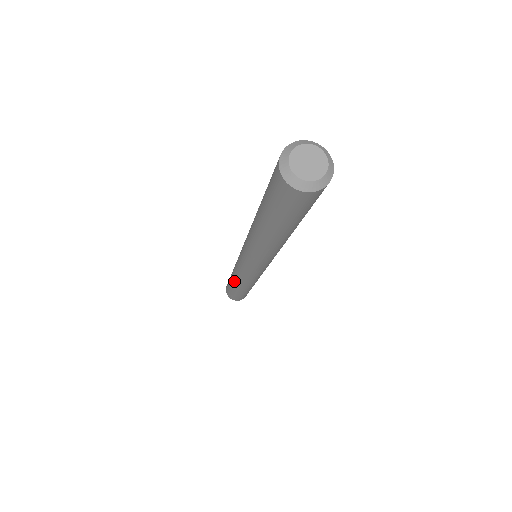
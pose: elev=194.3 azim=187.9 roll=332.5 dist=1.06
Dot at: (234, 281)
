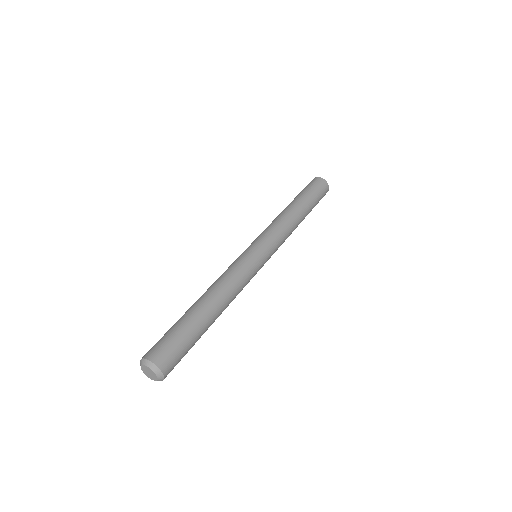
Dot at: occluded
